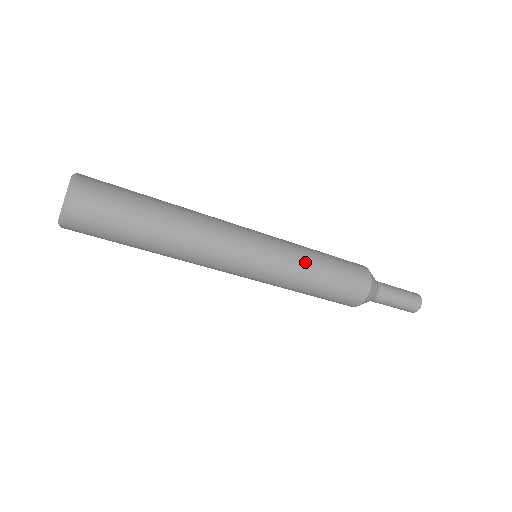
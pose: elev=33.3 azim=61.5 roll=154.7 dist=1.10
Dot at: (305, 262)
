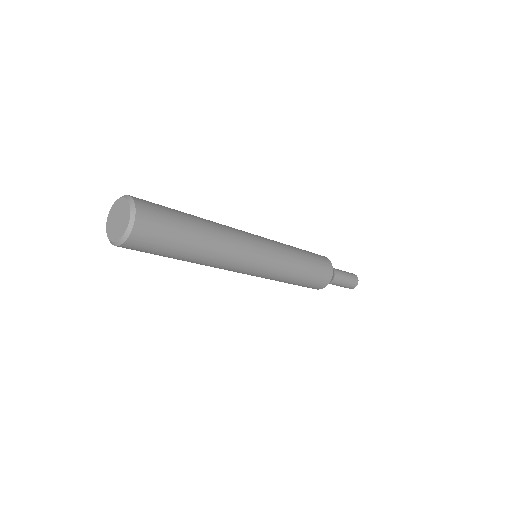
Dot at: (289, 275)
